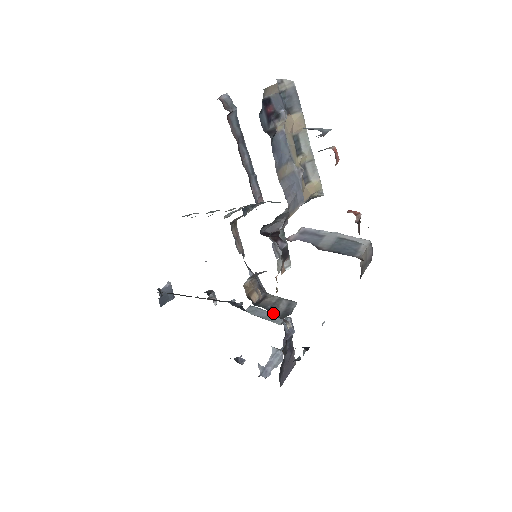
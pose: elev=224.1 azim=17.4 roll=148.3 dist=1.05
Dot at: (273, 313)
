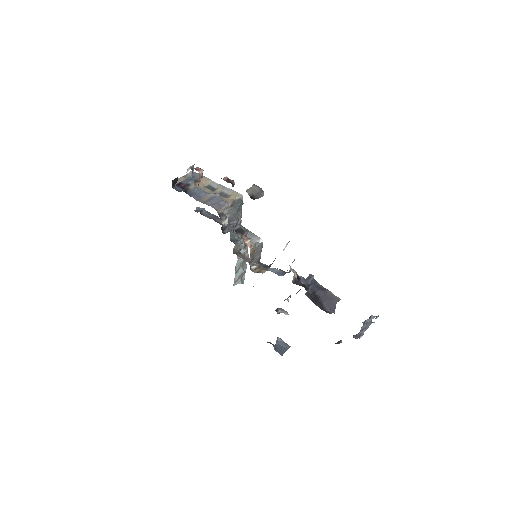
Dot at: occluded
